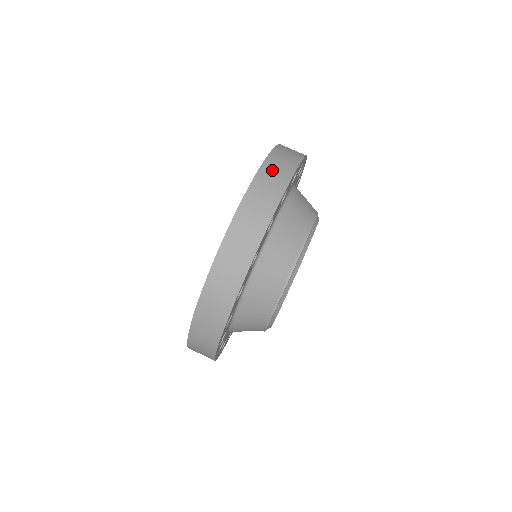
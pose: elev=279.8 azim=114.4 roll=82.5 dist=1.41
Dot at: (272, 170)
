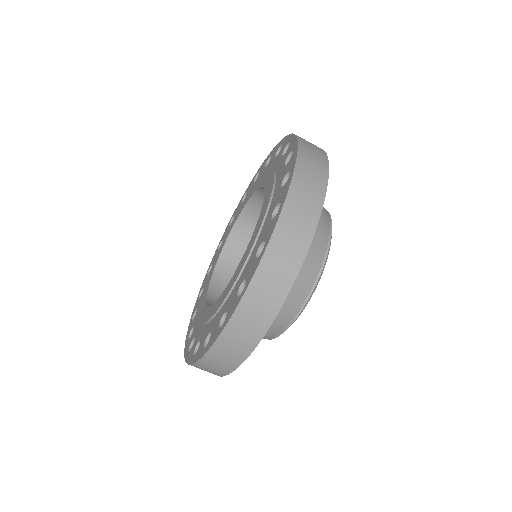
Dot at: (239, 330)
